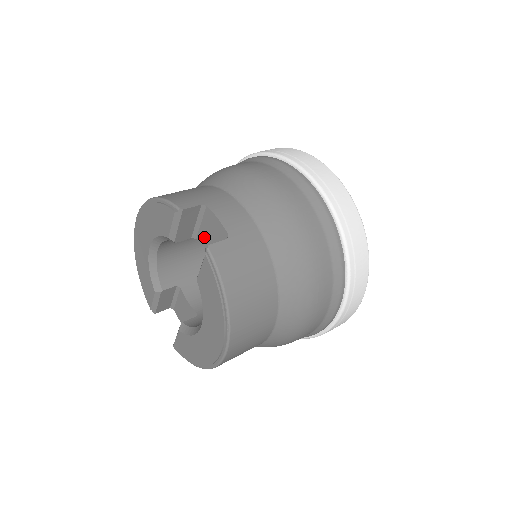
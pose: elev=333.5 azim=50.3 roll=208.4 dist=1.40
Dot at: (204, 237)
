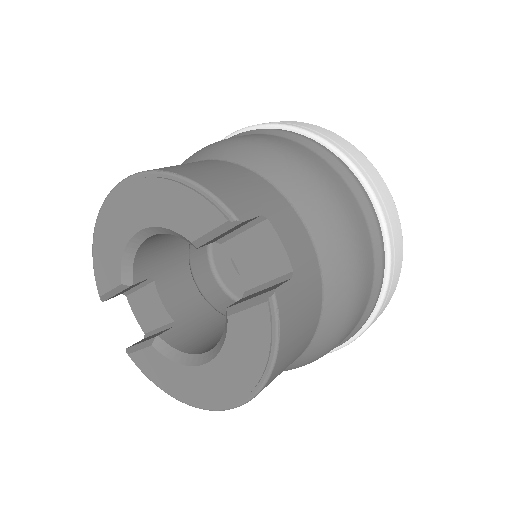
Dot at: (239, 250)
